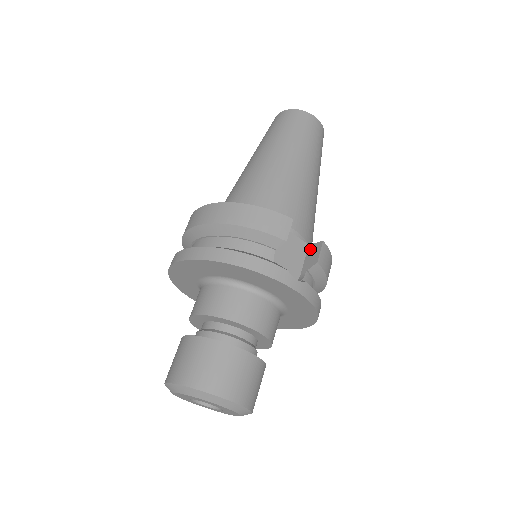
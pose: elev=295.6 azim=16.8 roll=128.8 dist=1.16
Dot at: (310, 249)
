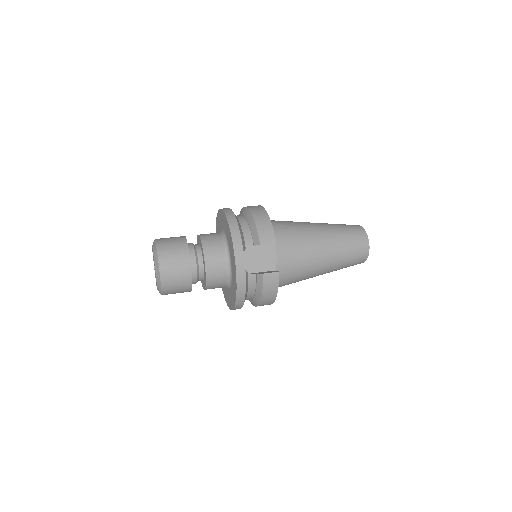
Dot at: (272, 271)
